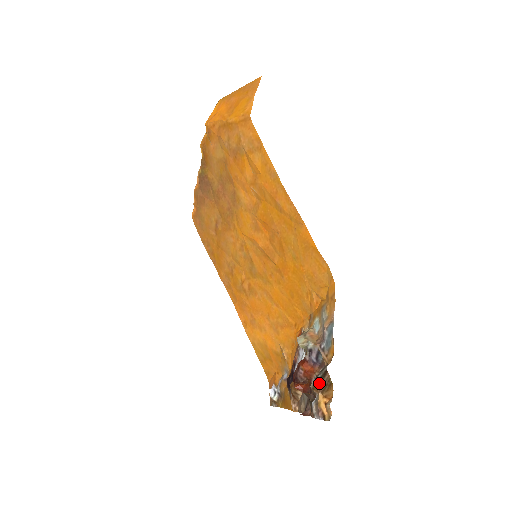
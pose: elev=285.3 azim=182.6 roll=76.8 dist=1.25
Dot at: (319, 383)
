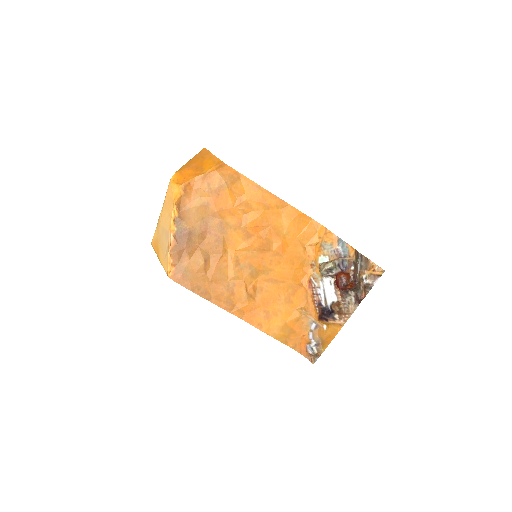
Dot at: (361, 267)
